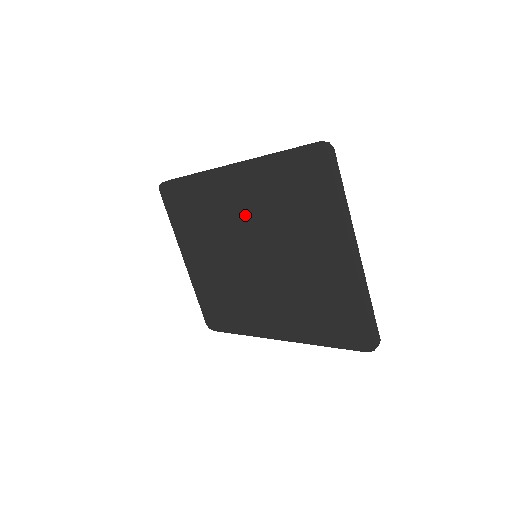
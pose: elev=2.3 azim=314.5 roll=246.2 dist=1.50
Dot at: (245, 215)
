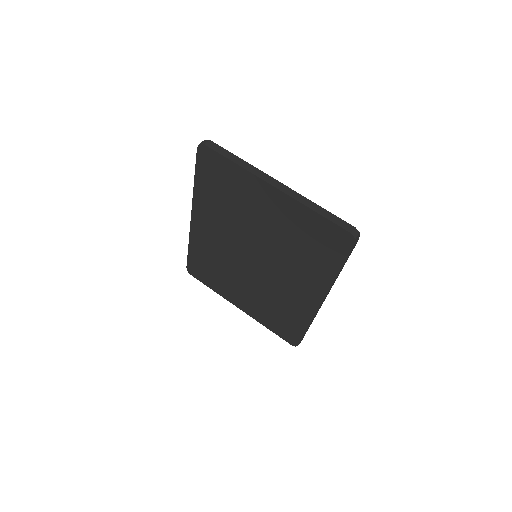
Dot at: (224, 235)
